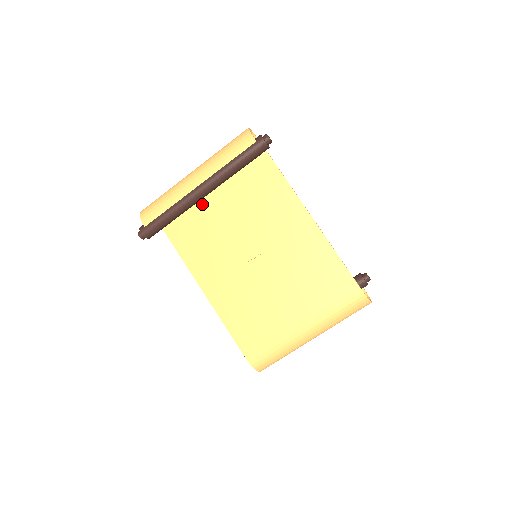
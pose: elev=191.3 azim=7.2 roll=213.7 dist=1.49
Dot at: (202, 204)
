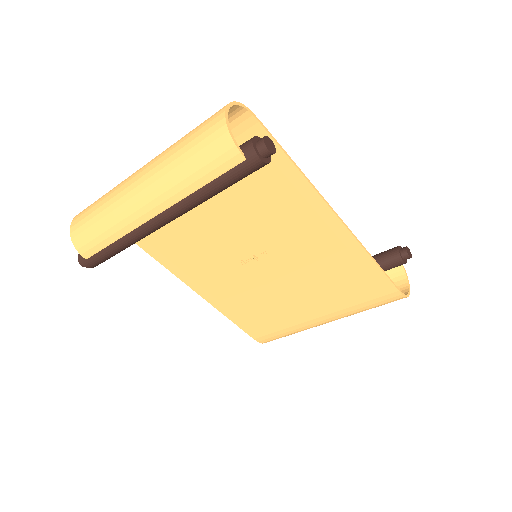
Dot at: occluded
